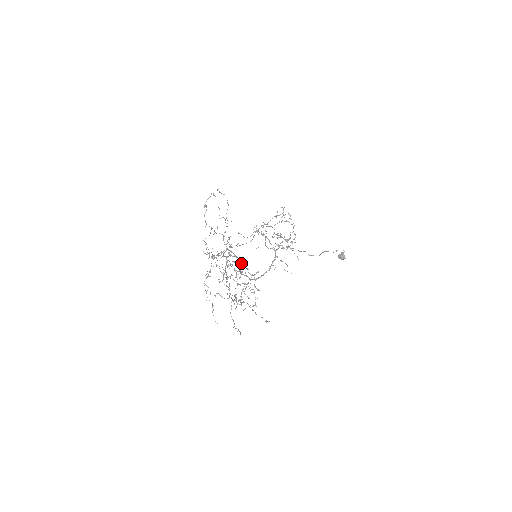
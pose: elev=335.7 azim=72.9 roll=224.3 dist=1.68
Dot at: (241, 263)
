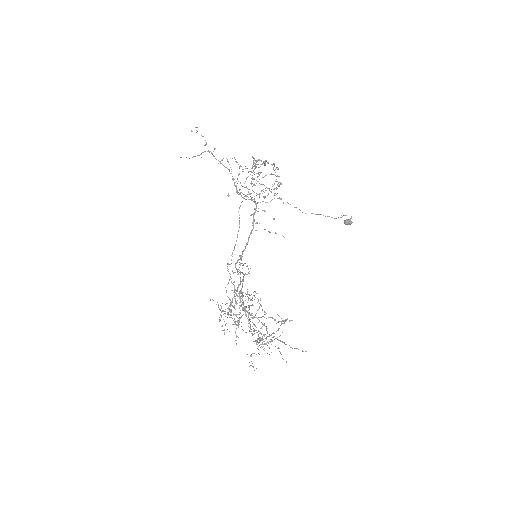
Dot at: (243, 273)
